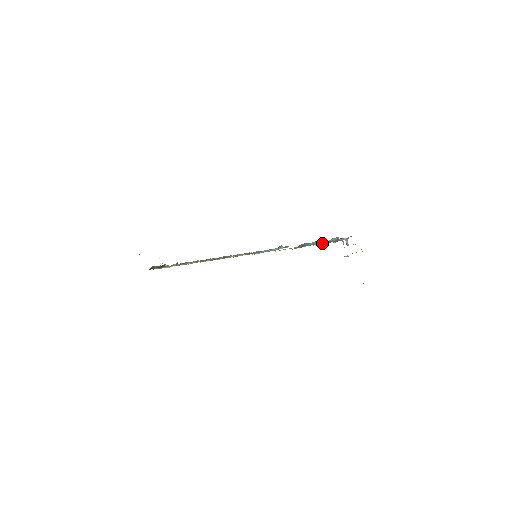
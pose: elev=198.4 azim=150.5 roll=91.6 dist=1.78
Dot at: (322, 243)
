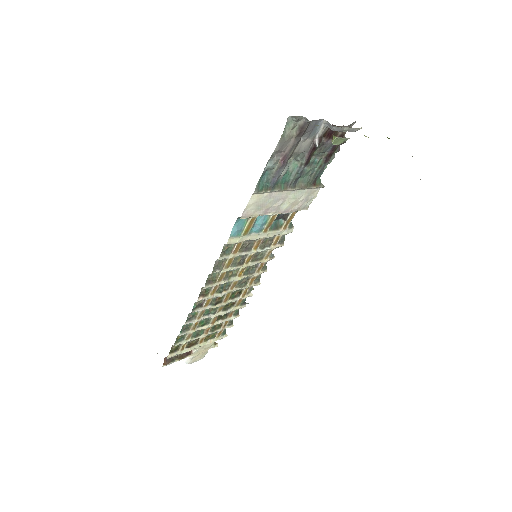
Dot at: (287, 151)
